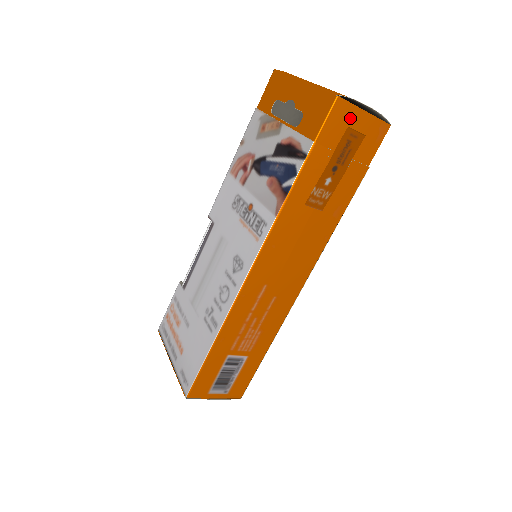
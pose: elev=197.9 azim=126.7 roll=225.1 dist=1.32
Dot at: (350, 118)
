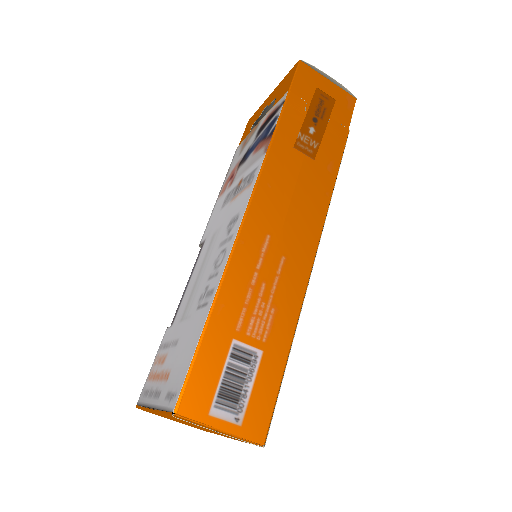
Dot at: (316, 81)
